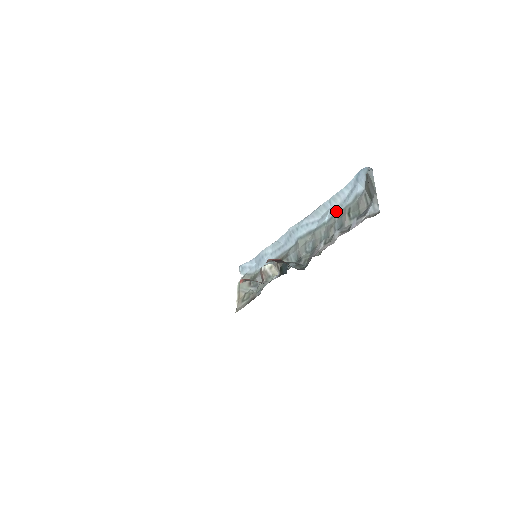
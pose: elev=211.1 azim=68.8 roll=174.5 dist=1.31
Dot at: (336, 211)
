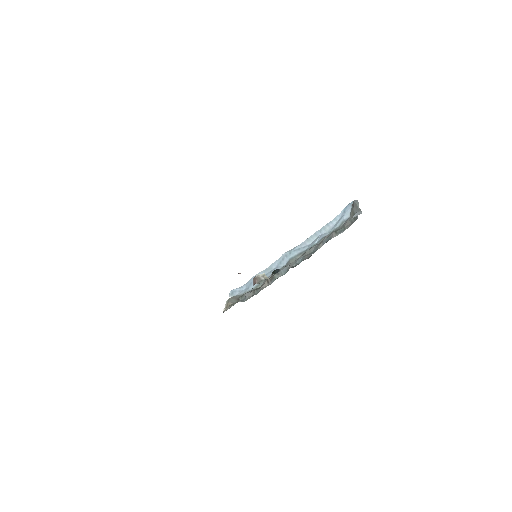
Dot at: (325, 235)
